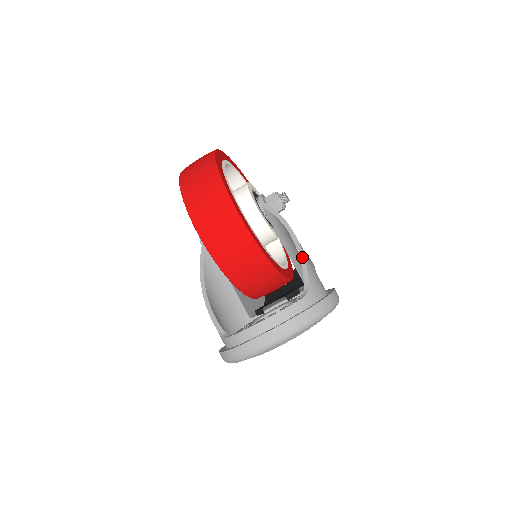
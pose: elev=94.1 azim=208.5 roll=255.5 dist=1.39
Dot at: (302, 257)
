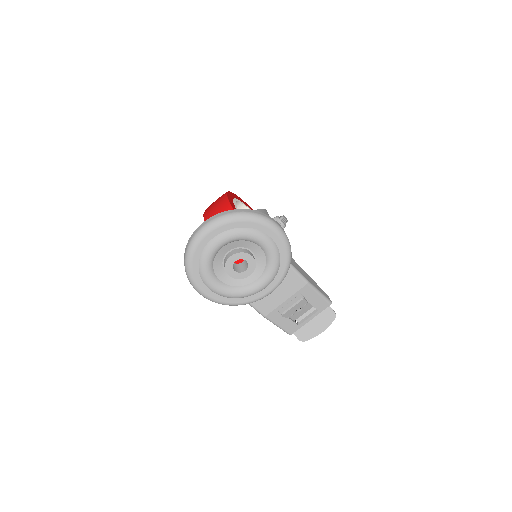
Dot at: (260, 209)
